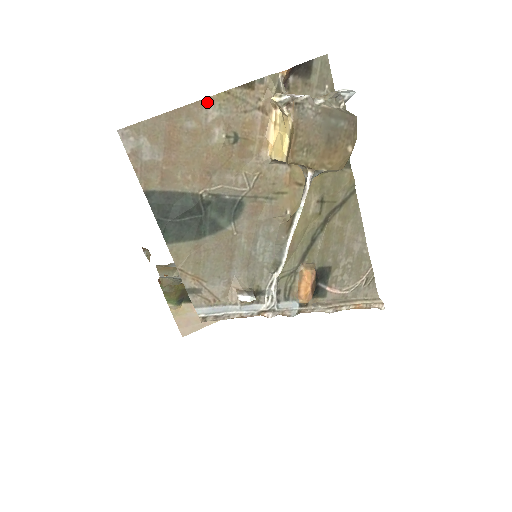
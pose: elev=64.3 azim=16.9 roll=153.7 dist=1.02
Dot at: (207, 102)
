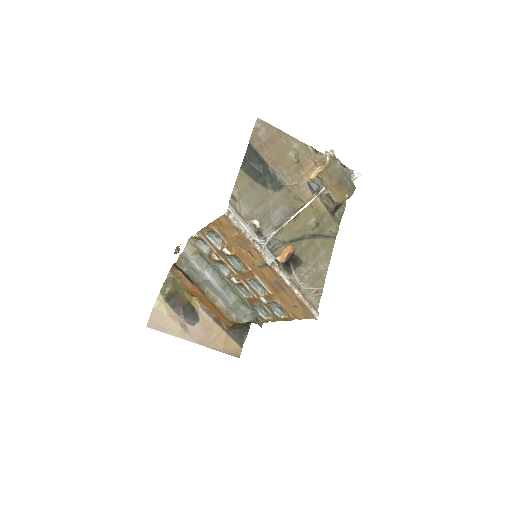
Dot at: (296, 141)
